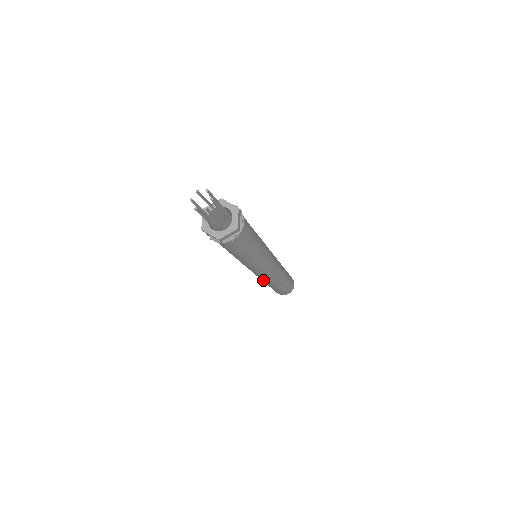
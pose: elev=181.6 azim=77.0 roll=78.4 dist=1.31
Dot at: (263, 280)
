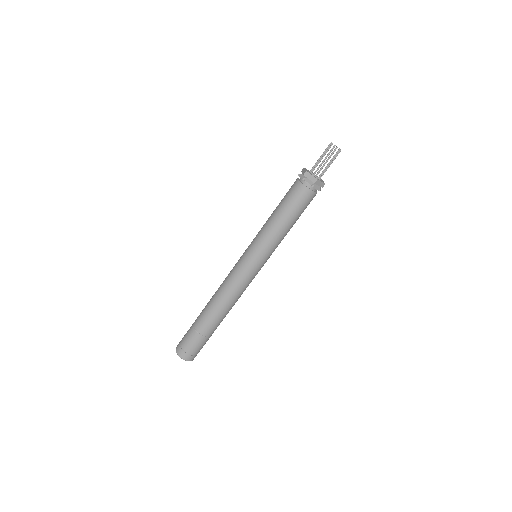
Dot at: (226, 296)
